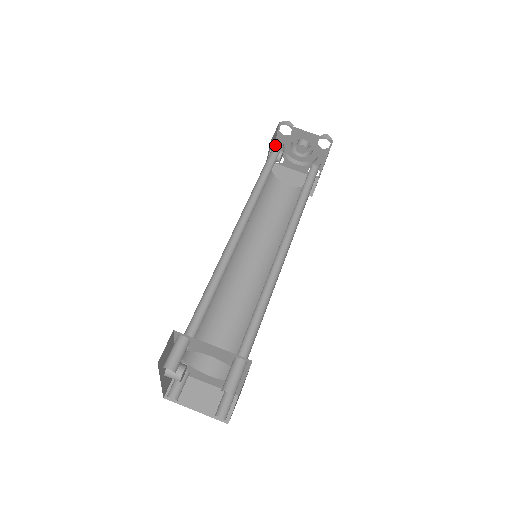
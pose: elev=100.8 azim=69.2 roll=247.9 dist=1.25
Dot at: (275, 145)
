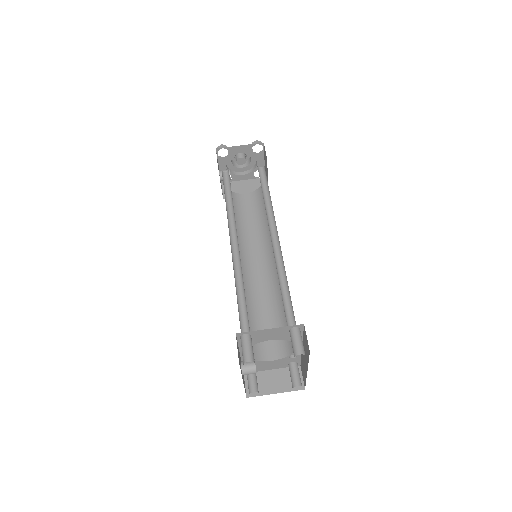
Dot at: (219, 168)
